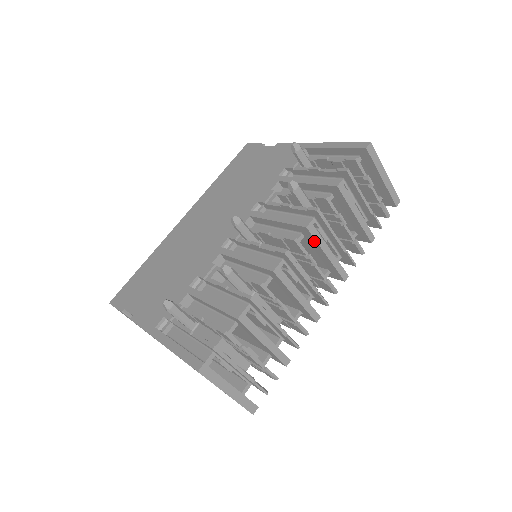
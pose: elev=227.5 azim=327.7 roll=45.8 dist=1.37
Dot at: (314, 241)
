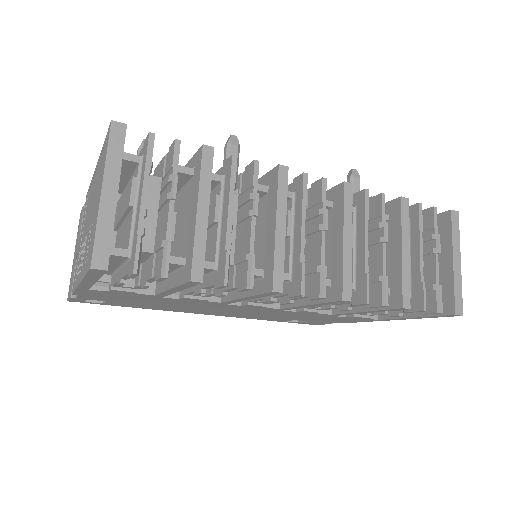
Dot at: (341, 210)
